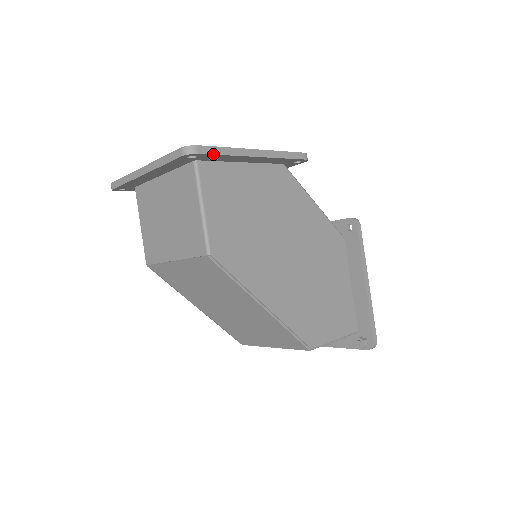
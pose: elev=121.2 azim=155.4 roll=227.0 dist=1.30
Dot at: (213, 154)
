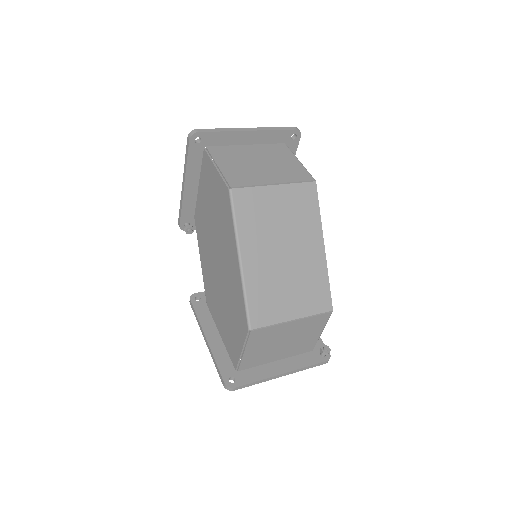
Dot at: occluded
